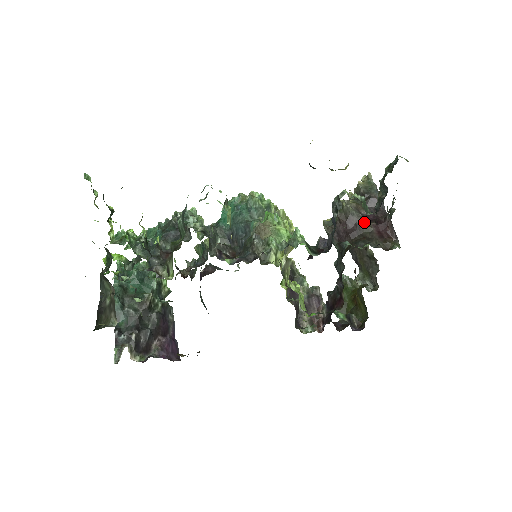
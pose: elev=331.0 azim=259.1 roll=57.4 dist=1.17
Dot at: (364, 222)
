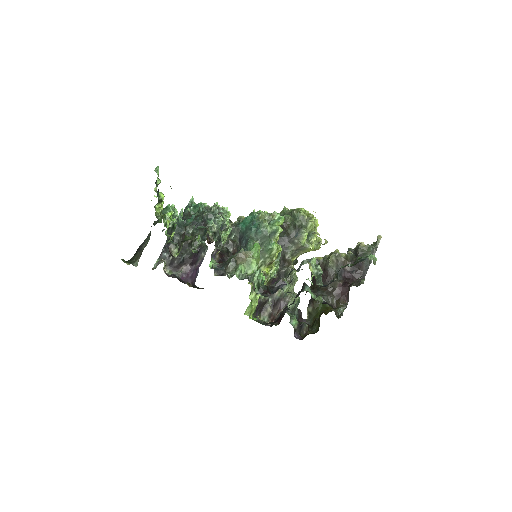
Dot at: occluded
